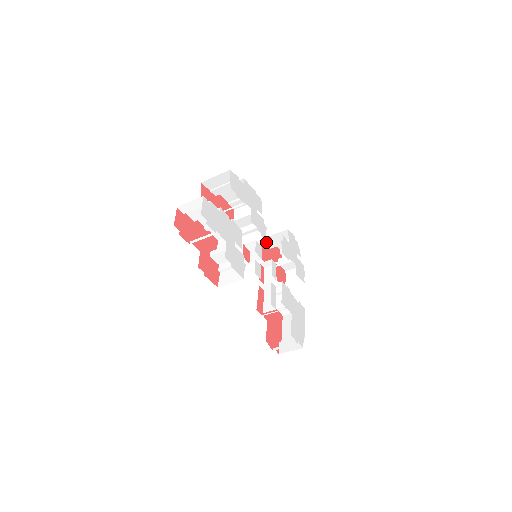
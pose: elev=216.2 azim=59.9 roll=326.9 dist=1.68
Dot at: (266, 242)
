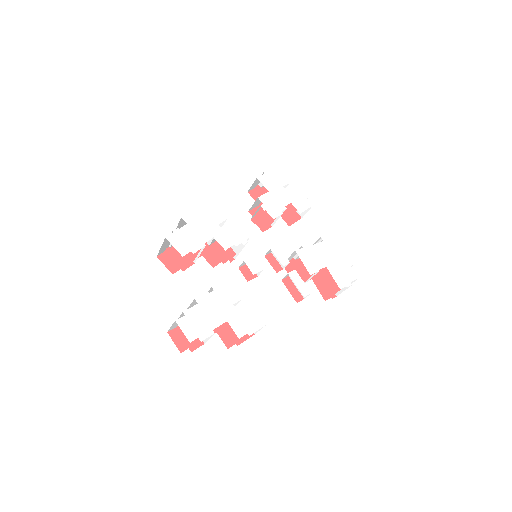
Dot at: (251, 209)
